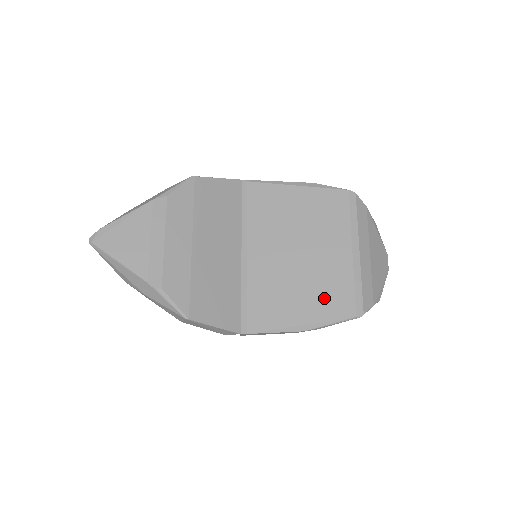
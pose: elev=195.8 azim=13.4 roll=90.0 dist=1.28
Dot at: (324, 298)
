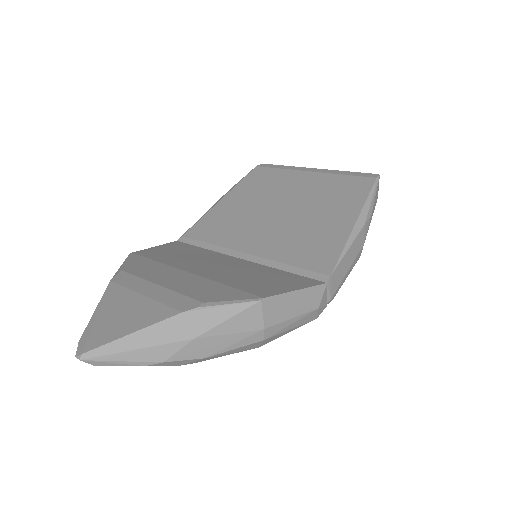
Dot at: (340, 199)
